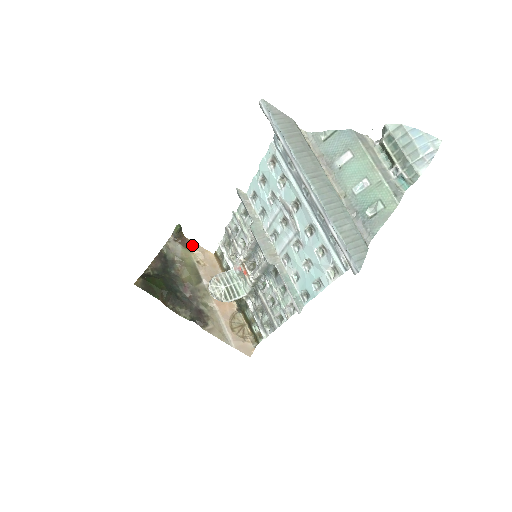
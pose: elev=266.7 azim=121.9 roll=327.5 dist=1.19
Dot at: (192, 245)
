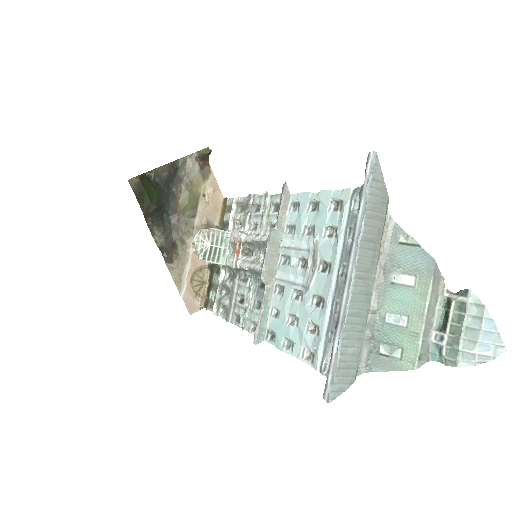
Dot at: (210, 175)
